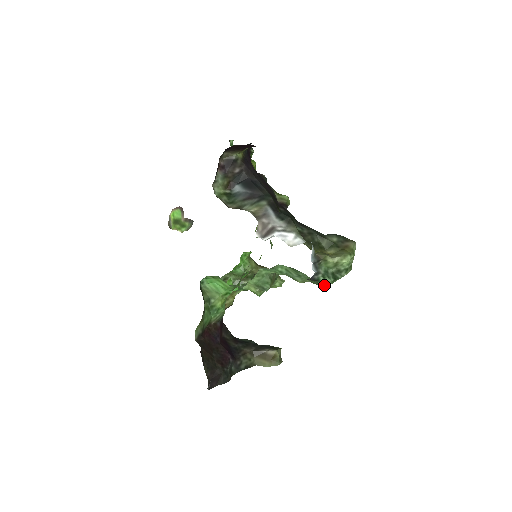
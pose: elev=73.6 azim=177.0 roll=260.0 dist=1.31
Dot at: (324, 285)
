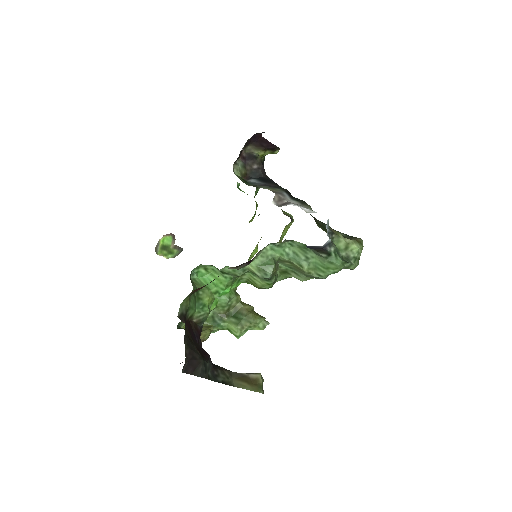
Dot at: (332, 270)
